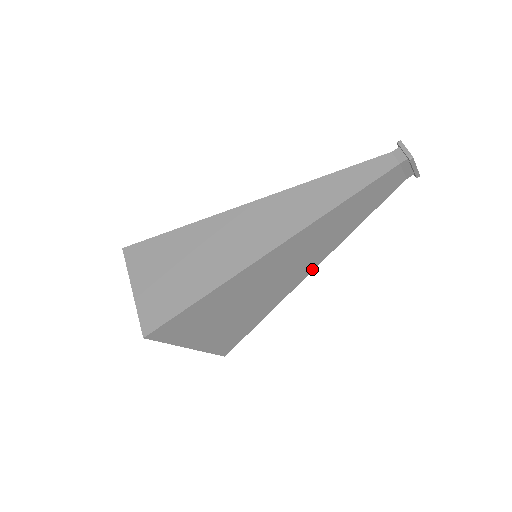
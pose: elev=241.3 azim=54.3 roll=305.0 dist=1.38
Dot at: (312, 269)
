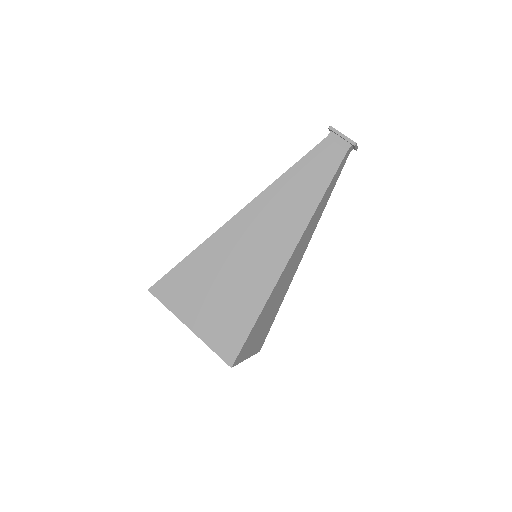
Dot at: (293, 248)
